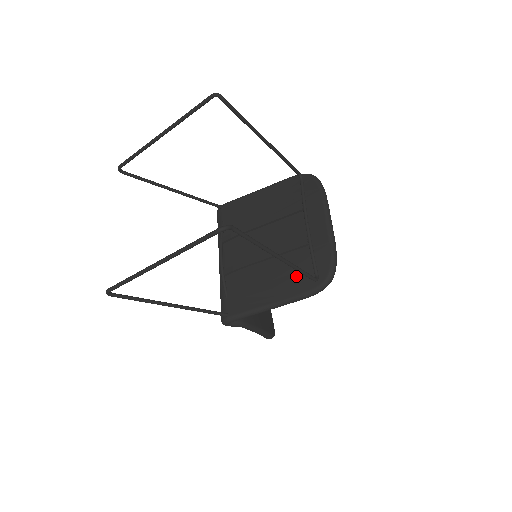
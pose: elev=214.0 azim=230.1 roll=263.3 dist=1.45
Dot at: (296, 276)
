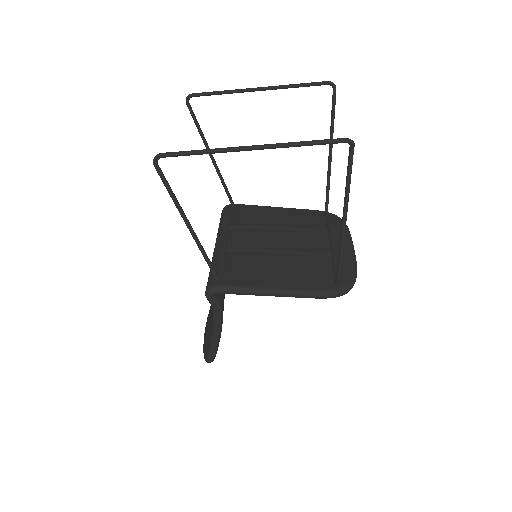
Dot at: (313, 275)
